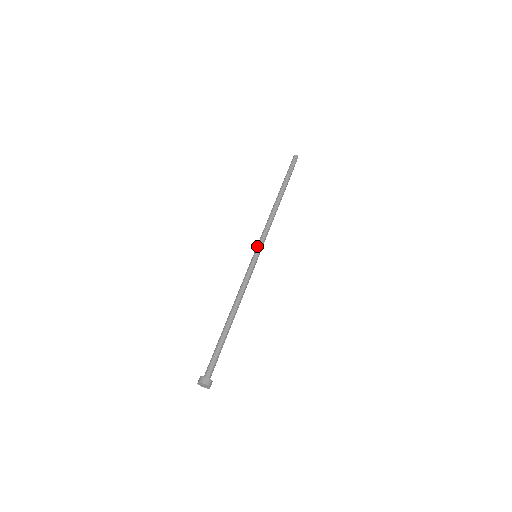
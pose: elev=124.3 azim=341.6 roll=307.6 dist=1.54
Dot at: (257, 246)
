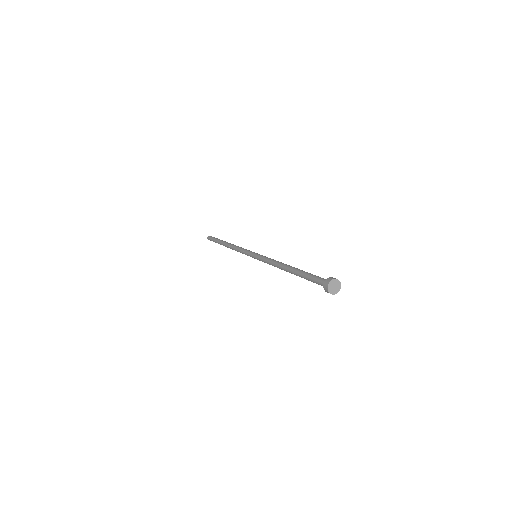
Dot at: (249, 254)
